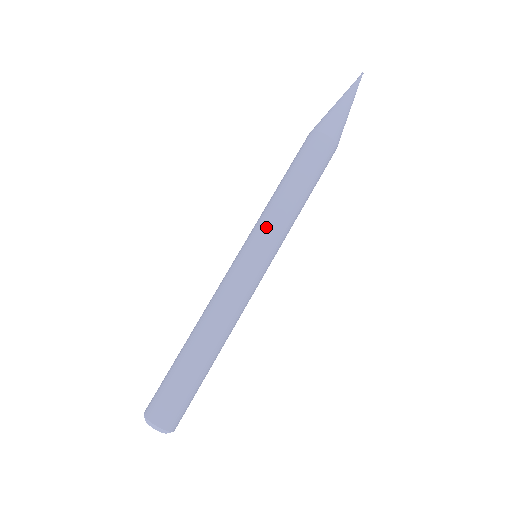
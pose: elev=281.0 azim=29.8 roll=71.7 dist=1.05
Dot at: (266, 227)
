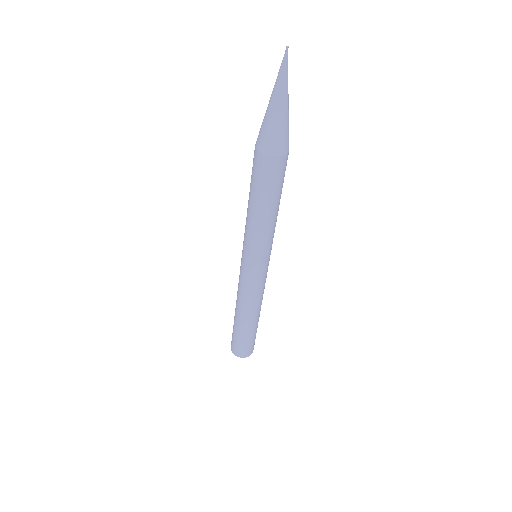
Dot at: (250, 245)
